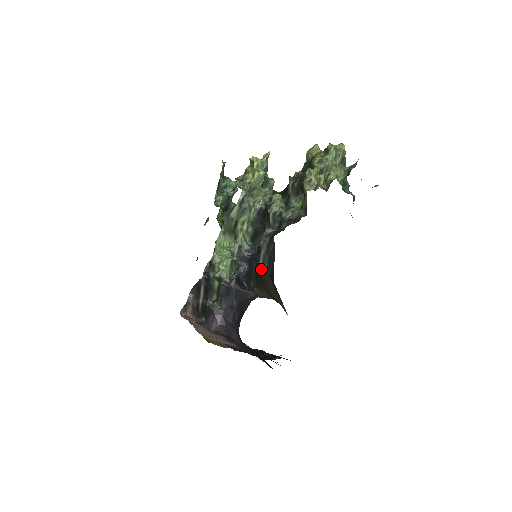
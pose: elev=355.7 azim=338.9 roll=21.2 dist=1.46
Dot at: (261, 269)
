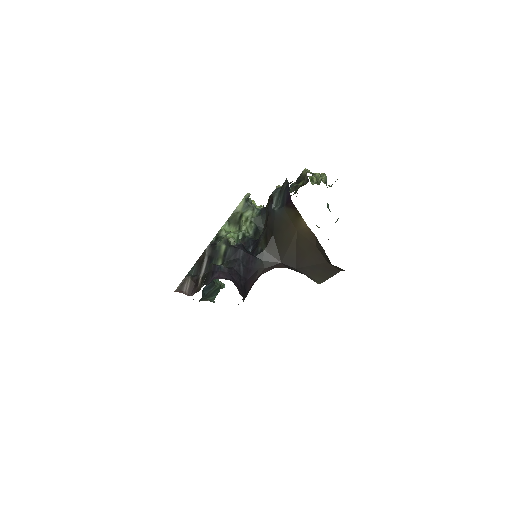
Dot at: (274, 211)
